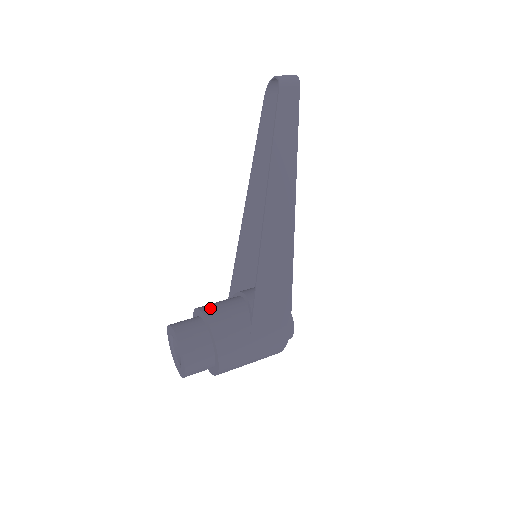
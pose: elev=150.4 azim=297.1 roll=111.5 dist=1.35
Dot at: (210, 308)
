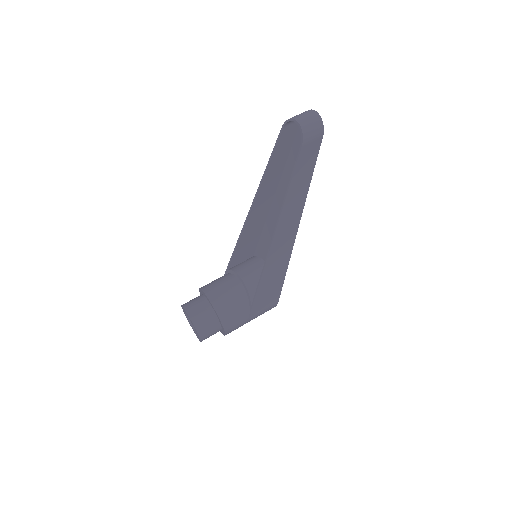
Dot at: (218, 300)
